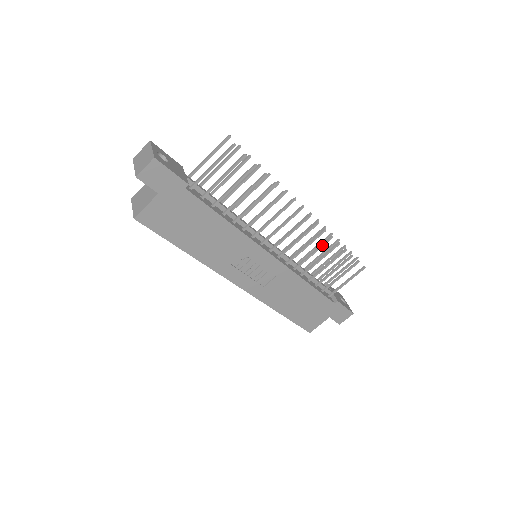
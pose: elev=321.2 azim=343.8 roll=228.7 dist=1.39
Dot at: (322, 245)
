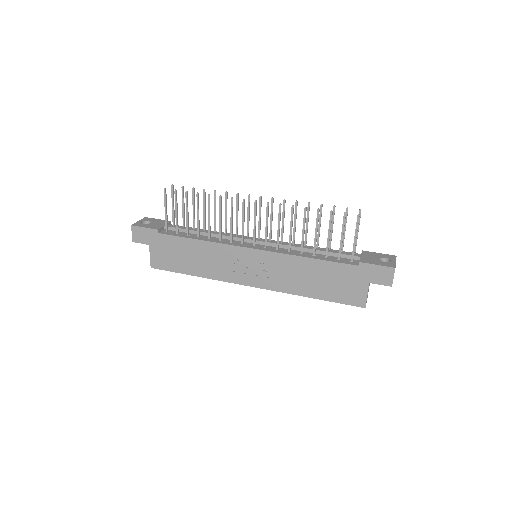
Dot at: (291, 218)
